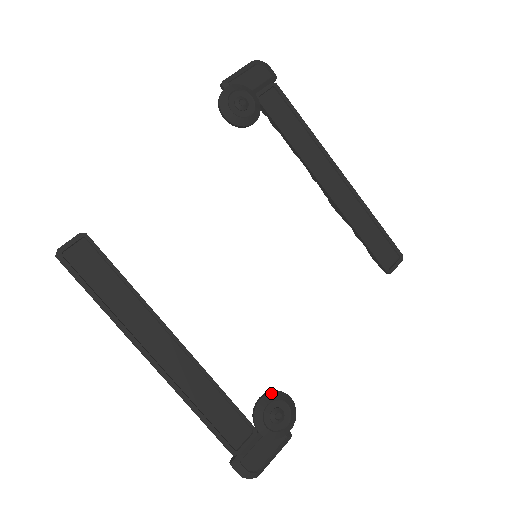
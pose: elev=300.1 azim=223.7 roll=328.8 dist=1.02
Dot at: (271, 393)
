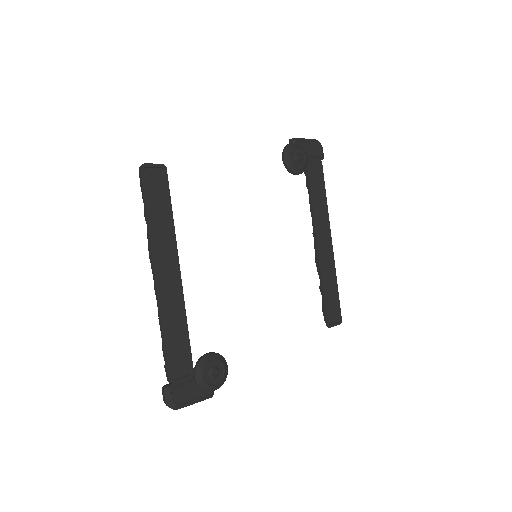
Dot at: (218, 354)
